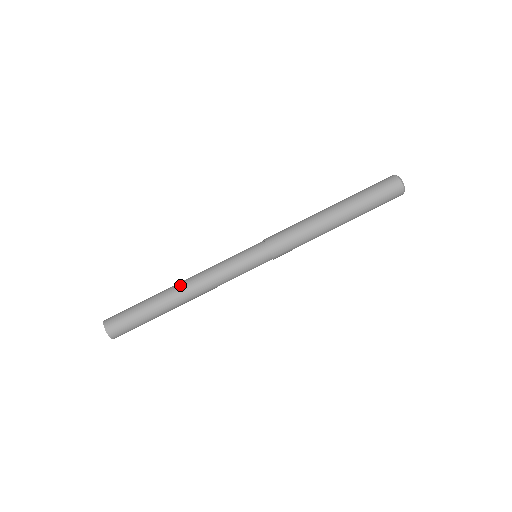
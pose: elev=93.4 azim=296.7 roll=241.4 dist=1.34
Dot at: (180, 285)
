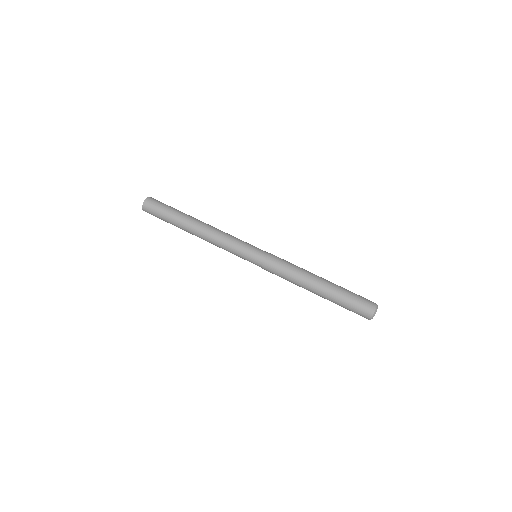
Dot at: occluded
